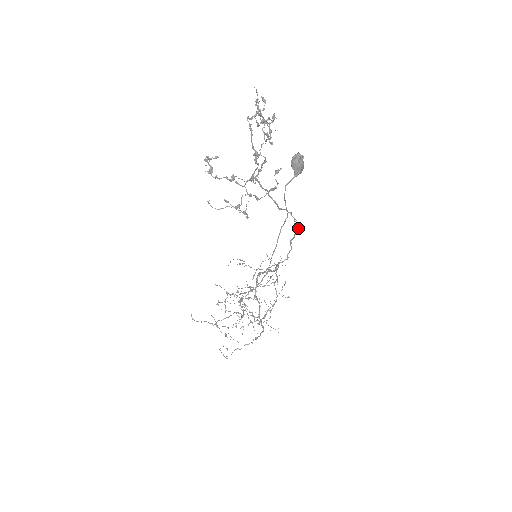
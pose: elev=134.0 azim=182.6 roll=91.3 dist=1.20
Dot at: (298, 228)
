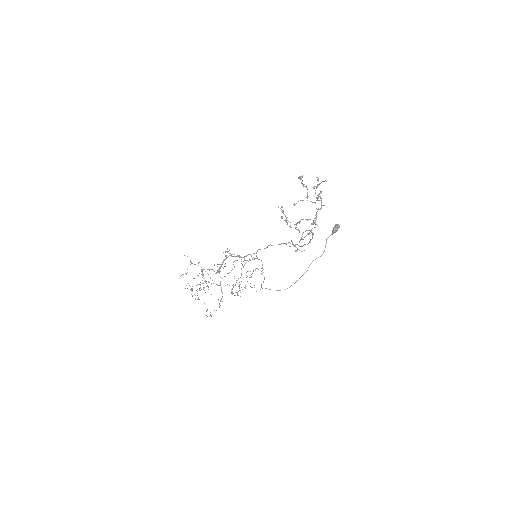
Dot at: occluded
